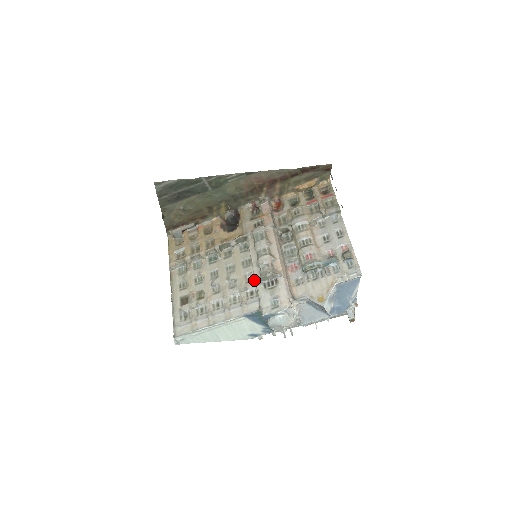
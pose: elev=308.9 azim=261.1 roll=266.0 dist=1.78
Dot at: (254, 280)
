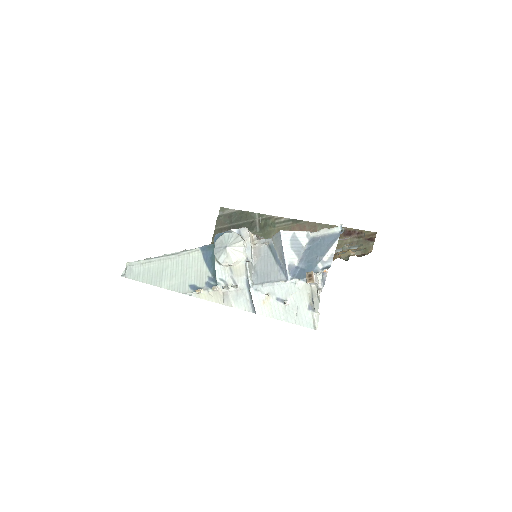
Dot at: occluded
